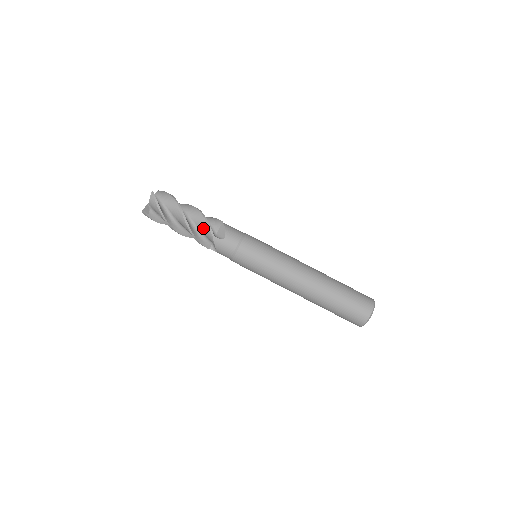
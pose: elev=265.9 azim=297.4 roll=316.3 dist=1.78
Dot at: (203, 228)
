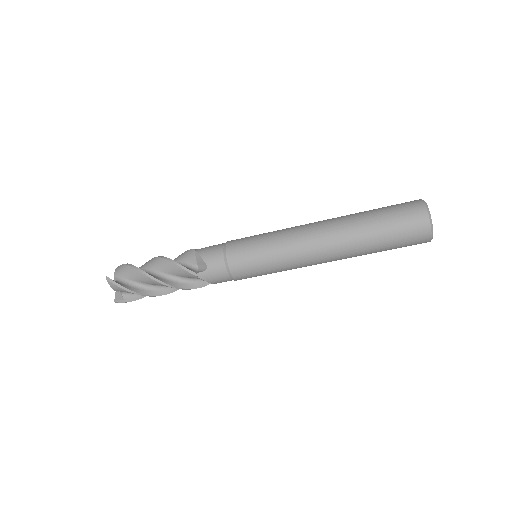
Dot at: (180, 273)
